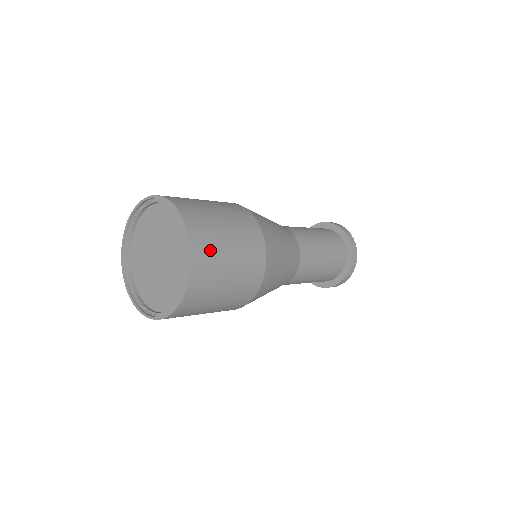
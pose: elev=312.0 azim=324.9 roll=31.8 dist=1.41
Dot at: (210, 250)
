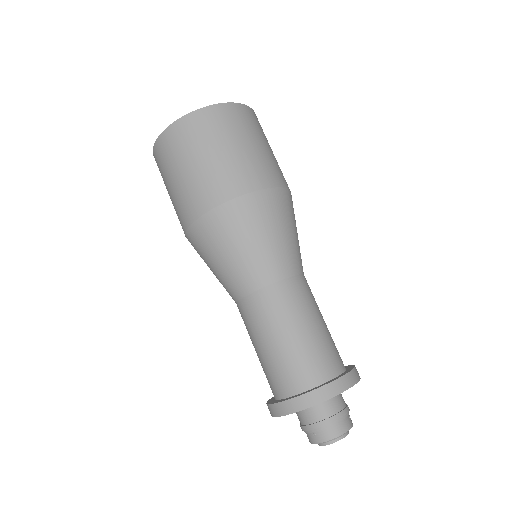
Dot at: (234, 122)
